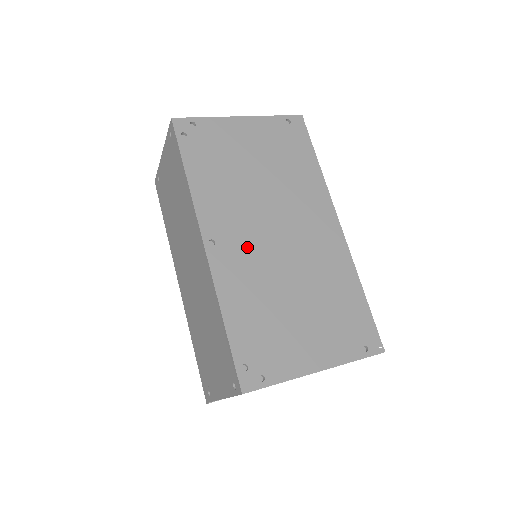
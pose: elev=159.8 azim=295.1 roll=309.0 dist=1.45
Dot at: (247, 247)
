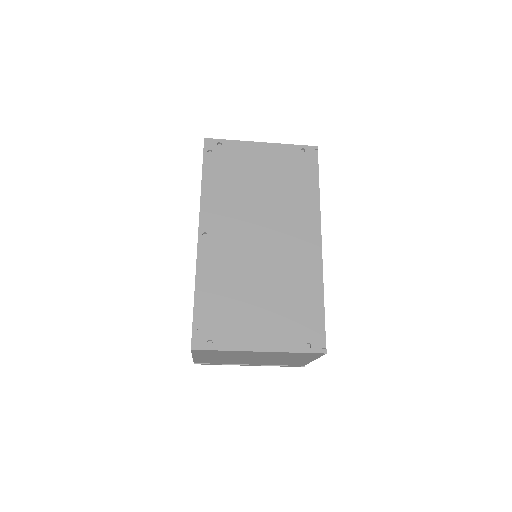
Dot at: (232, 243)
